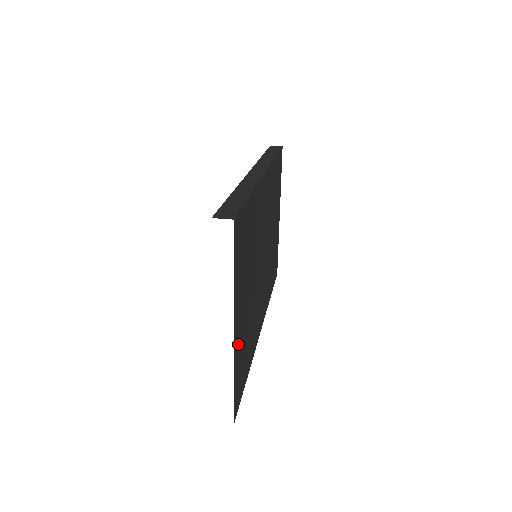
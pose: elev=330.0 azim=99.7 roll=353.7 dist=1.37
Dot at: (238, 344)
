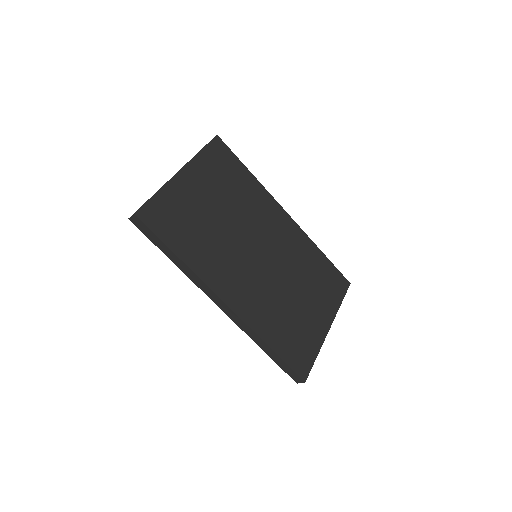
Dot at: (179, 190)
